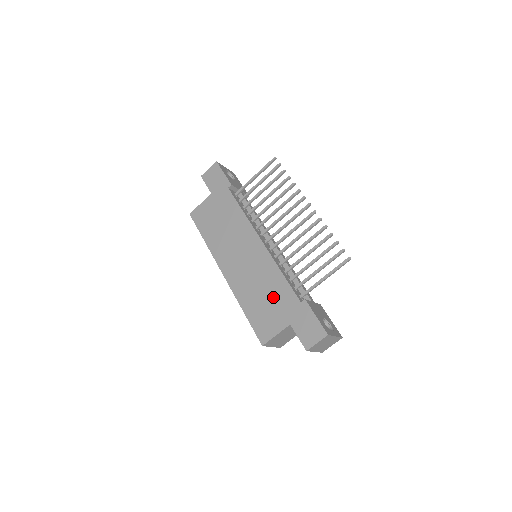
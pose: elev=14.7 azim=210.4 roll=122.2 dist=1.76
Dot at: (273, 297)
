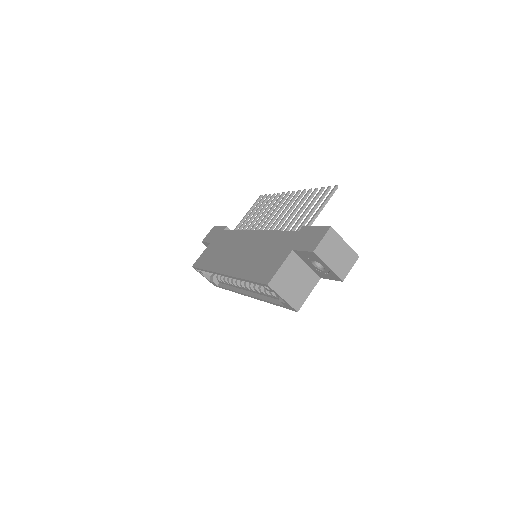
Dot at: (272, 248)
